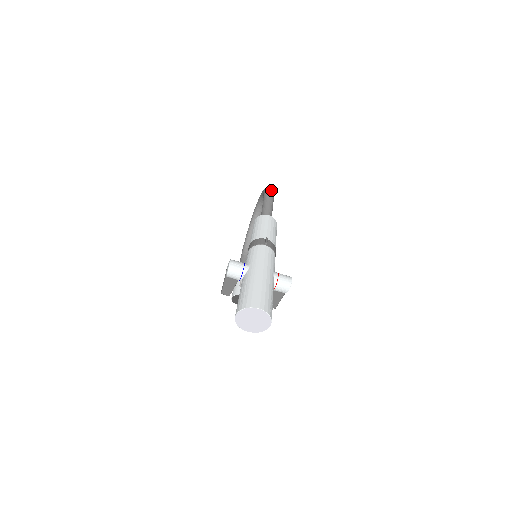
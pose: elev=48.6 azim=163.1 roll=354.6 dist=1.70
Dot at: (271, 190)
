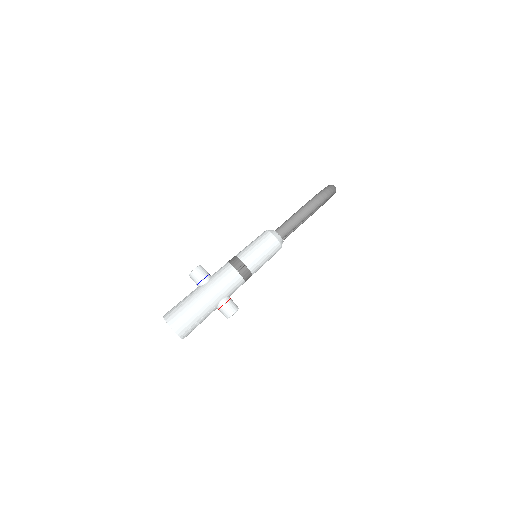
Dot at: (320, 200)
